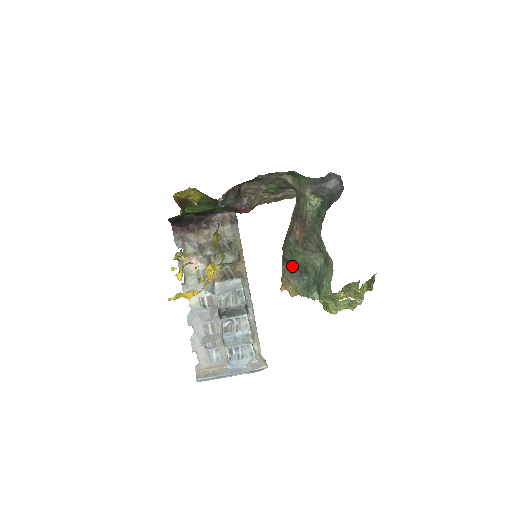
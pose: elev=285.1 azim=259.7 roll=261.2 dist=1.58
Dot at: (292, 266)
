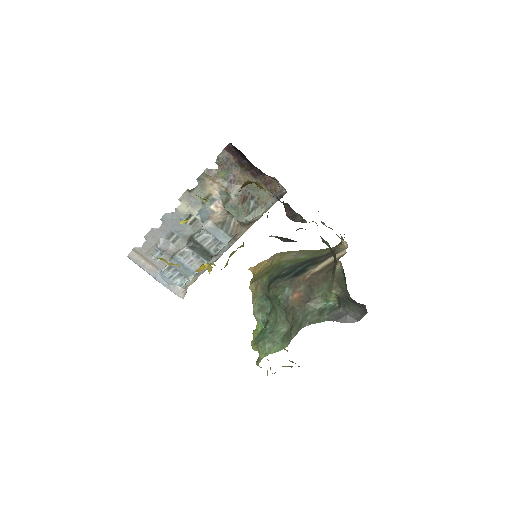
Dot at: occluded
